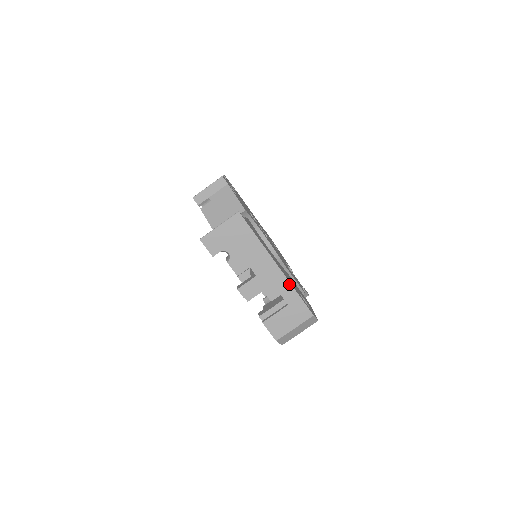
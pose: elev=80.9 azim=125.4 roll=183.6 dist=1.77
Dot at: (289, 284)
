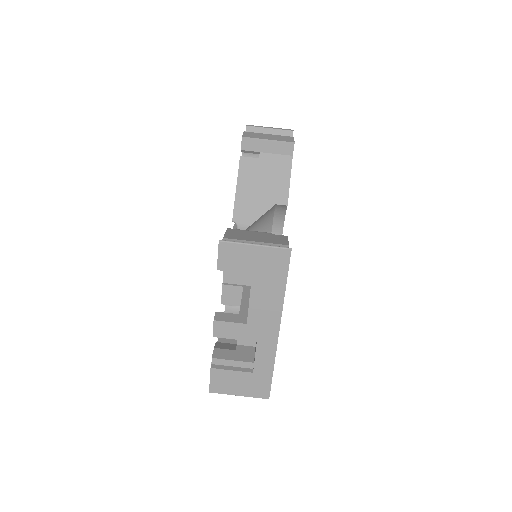
Dot at: (273, 356)
